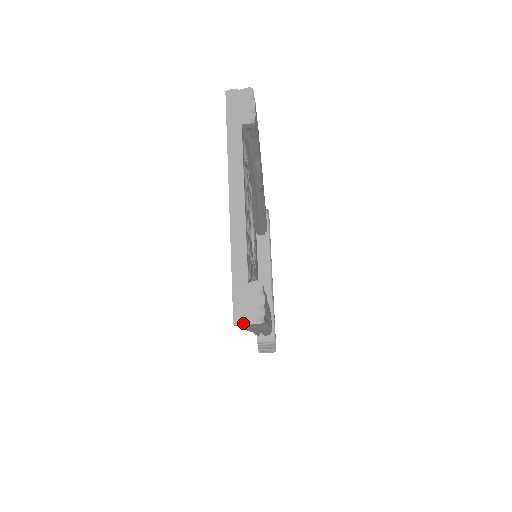
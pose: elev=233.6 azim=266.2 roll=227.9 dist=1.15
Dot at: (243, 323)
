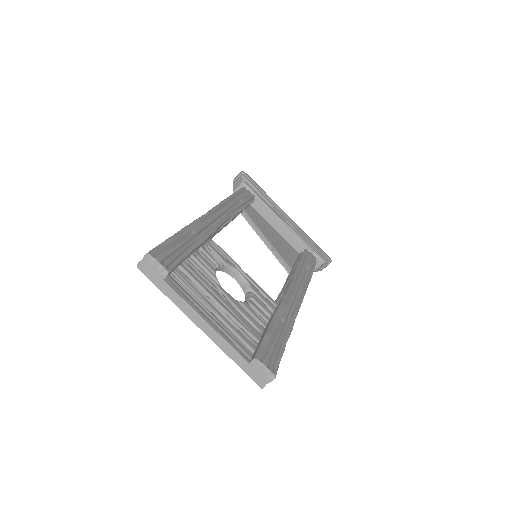
Dot at: occluded
